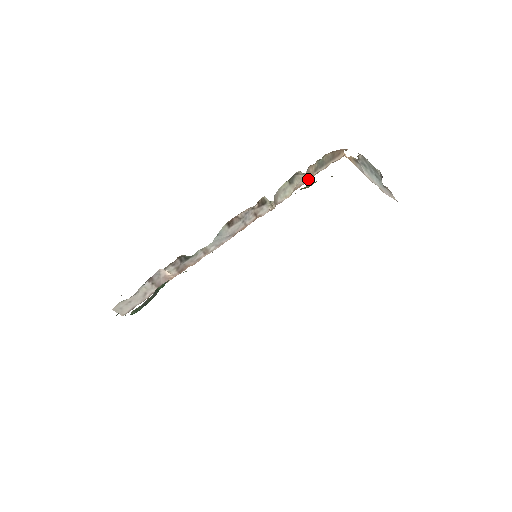
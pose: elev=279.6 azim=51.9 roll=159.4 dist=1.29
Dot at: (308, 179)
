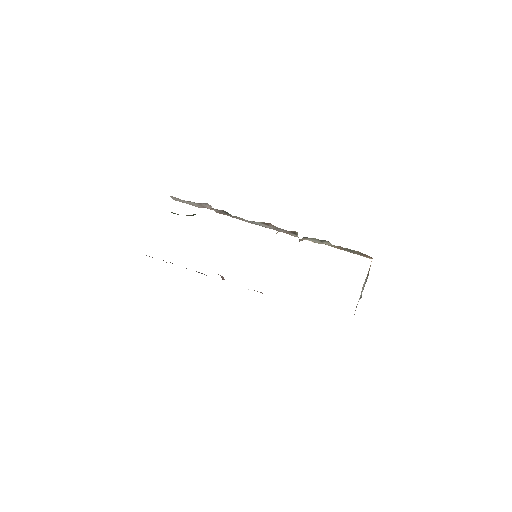
Dot at: (336, 247)
